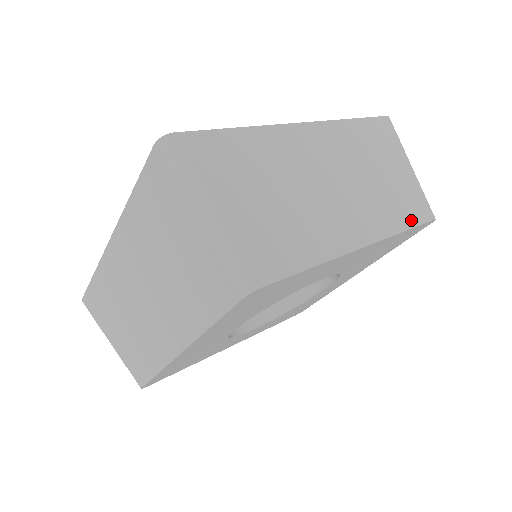
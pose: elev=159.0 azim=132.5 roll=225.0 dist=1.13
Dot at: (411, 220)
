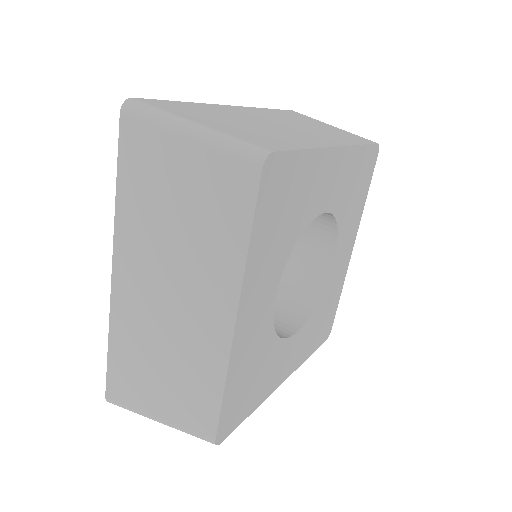
Dot at: (360, 142)
